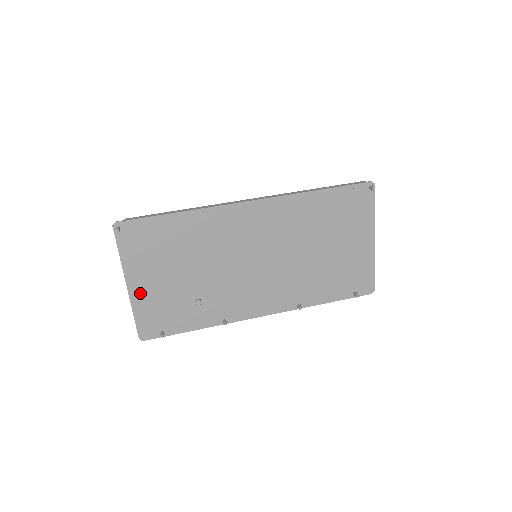
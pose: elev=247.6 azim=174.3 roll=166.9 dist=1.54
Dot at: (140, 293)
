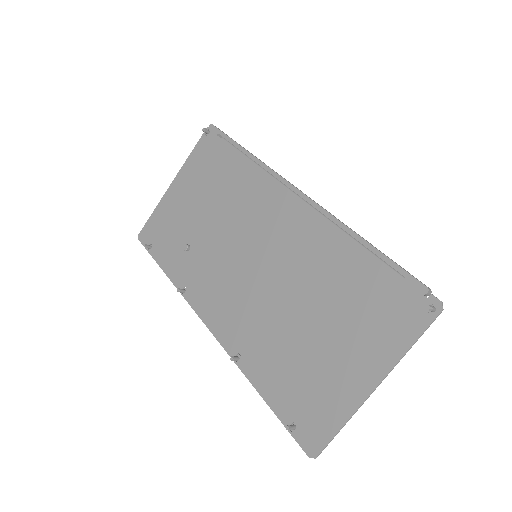
Dot at: (171, 198)
